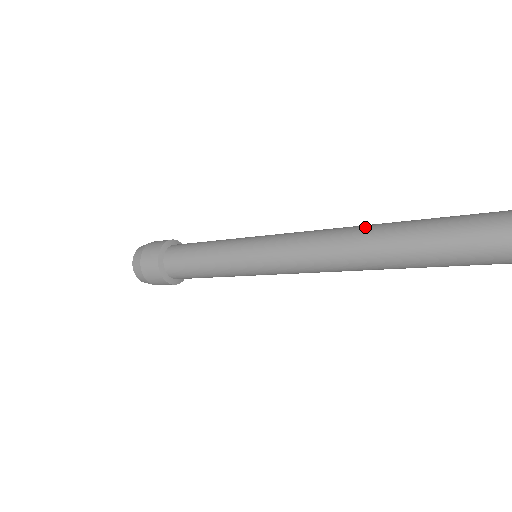
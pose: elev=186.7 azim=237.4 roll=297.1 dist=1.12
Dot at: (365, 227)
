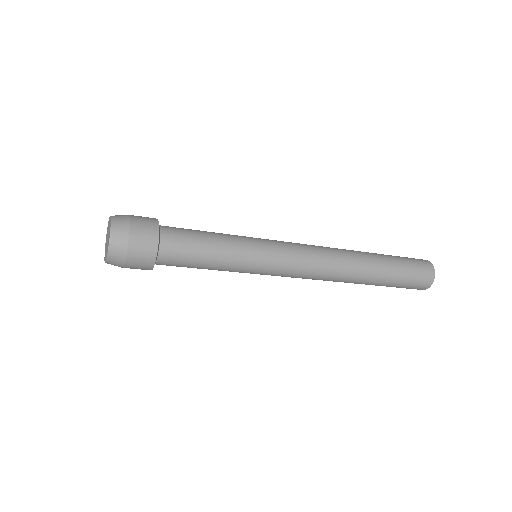
Dot at: (356, 260)
